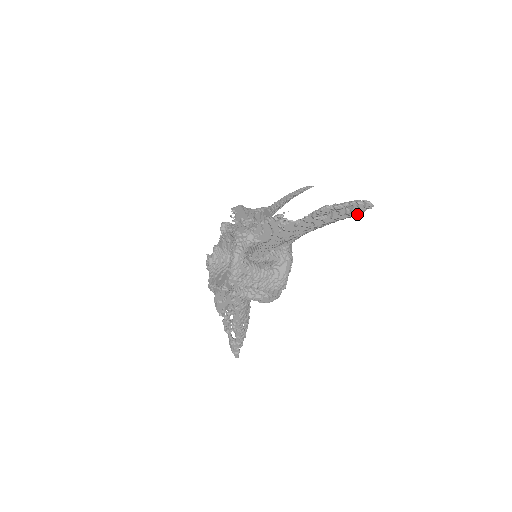
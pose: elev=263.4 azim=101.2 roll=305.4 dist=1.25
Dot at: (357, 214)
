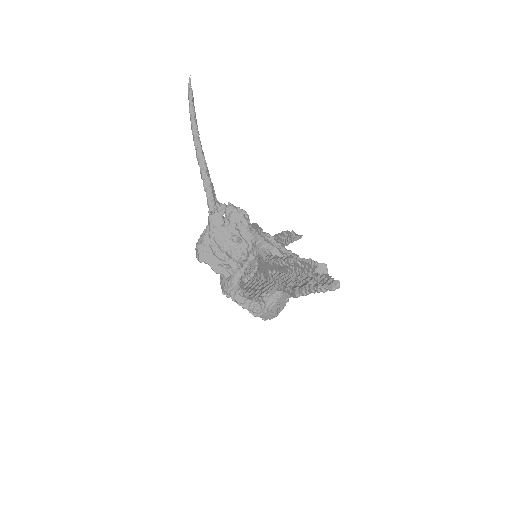
Dot at: occluded
